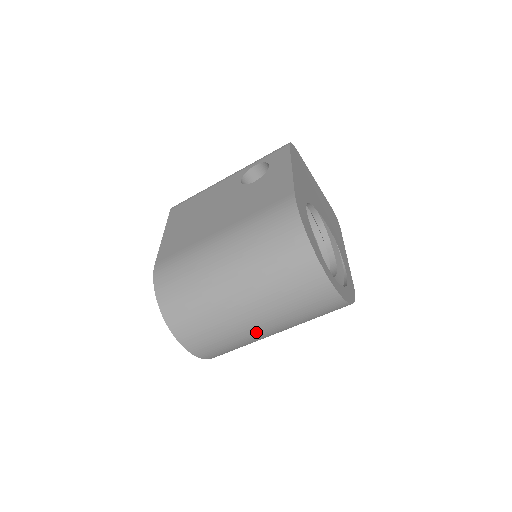
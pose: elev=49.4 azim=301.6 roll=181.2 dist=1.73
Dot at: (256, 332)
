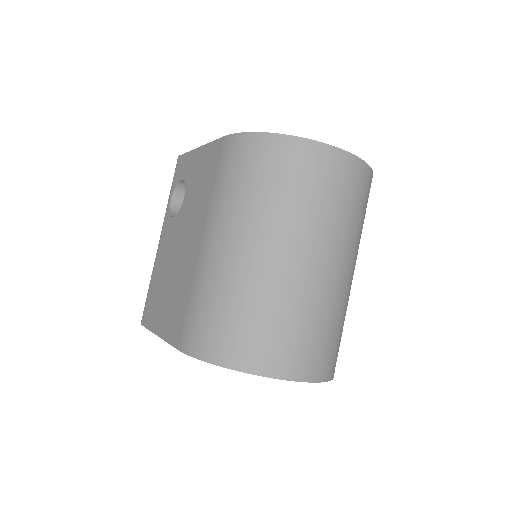
Dot at: (337, 282)
